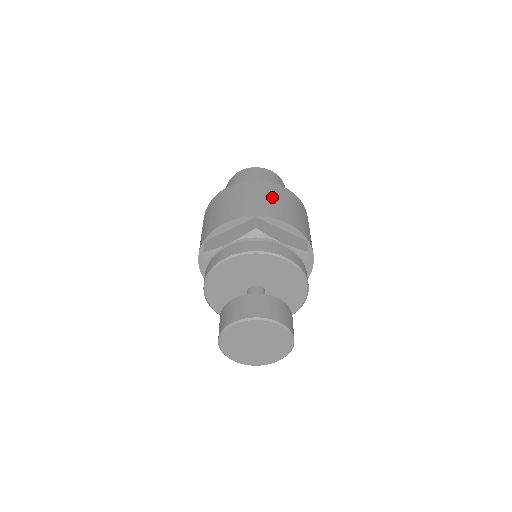
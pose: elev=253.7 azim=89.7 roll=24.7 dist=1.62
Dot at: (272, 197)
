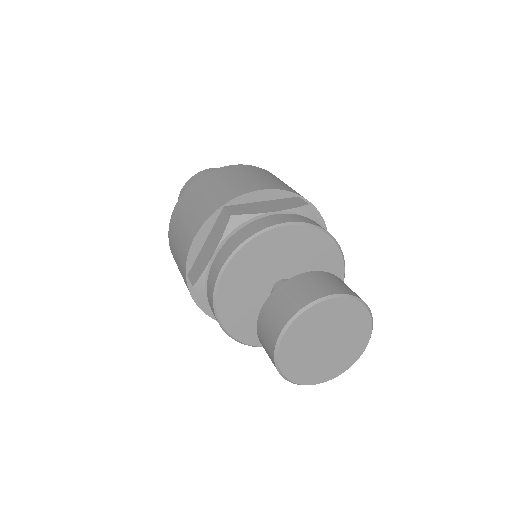
Dot at: (228, 179)
